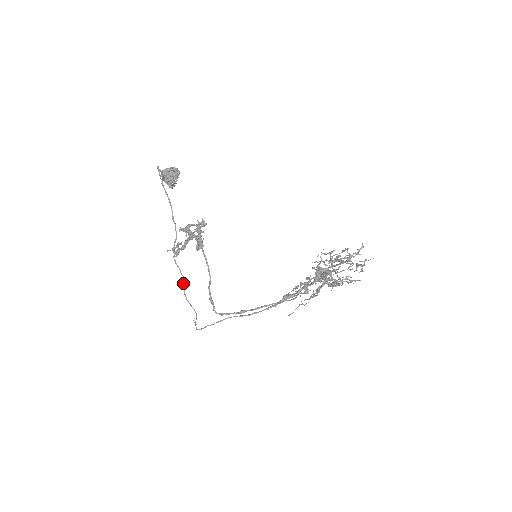
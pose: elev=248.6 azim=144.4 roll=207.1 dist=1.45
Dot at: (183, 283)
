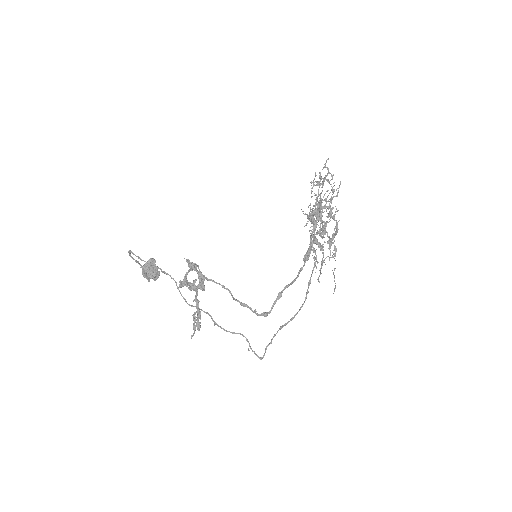
Dot at: (211, 318)
